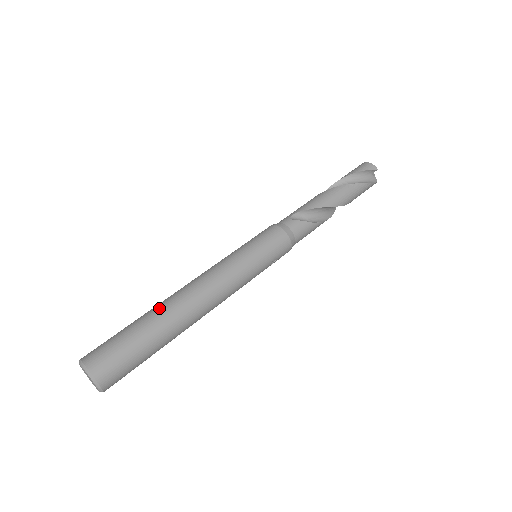
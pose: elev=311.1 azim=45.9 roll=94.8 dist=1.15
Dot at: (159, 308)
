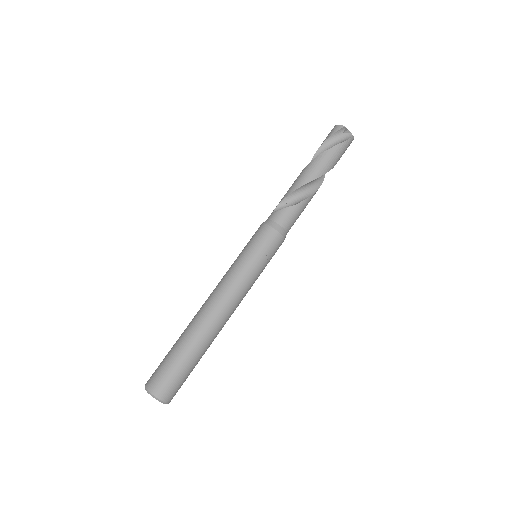
Dot at: (186, 328)
